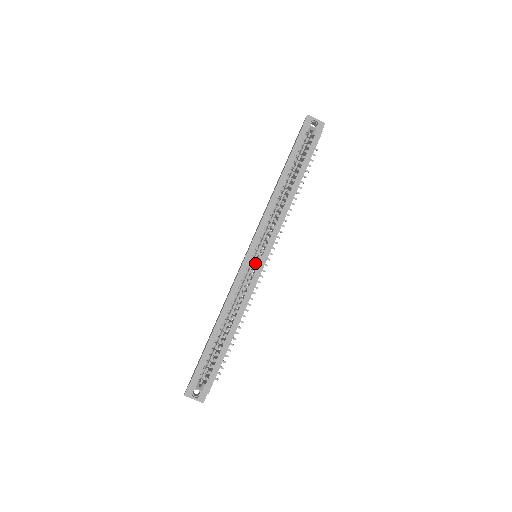
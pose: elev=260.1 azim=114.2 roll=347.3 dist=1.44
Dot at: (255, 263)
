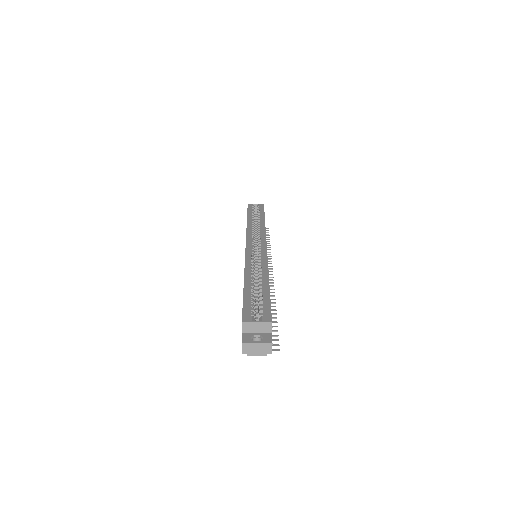
Dot at: occluded
